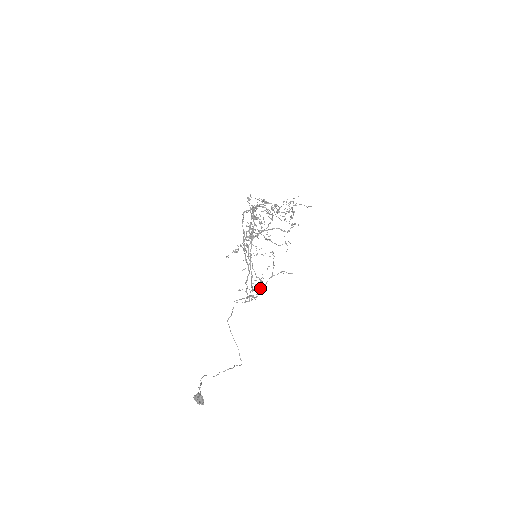
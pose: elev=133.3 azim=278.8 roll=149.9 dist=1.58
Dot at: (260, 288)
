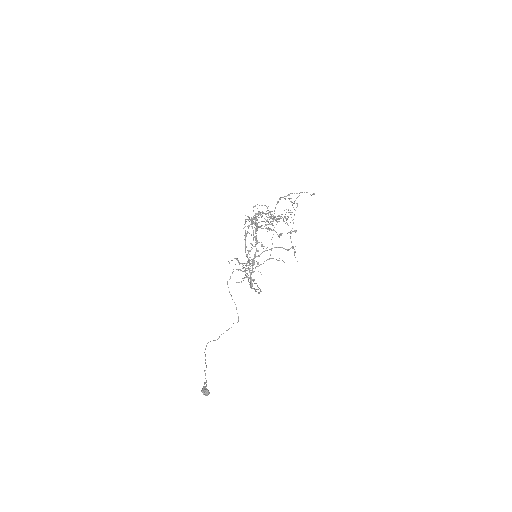
Dot at: occluded
